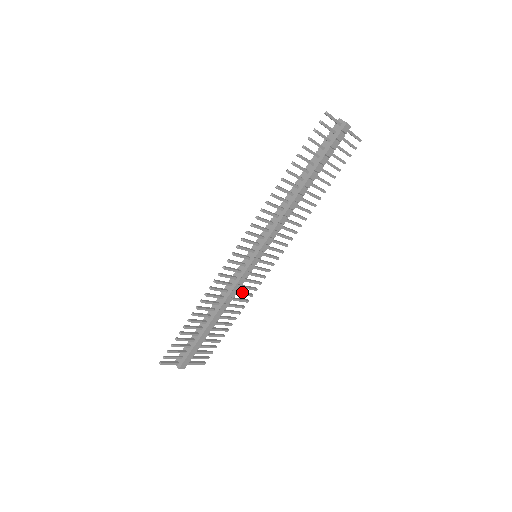
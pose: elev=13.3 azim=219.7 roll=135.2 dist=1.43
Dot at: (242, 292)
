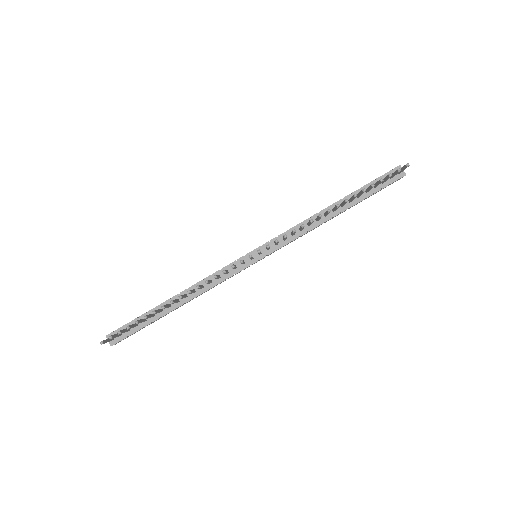
Dot at: occluded
